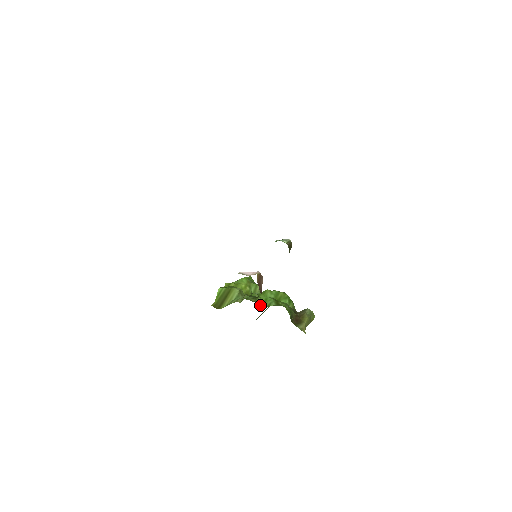
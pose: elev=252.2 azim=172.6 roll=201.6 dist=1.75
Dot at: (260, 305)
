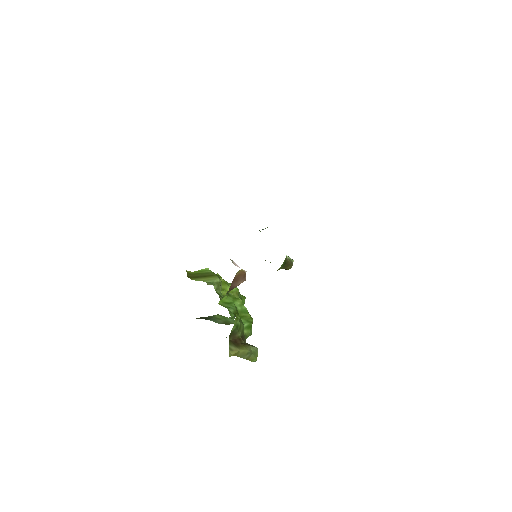
Dot at: (220, 300)
